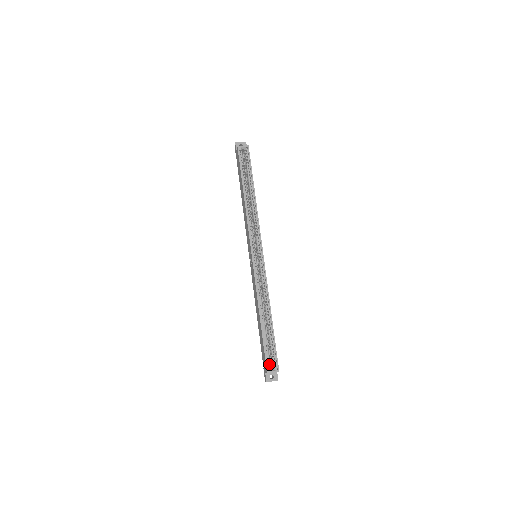
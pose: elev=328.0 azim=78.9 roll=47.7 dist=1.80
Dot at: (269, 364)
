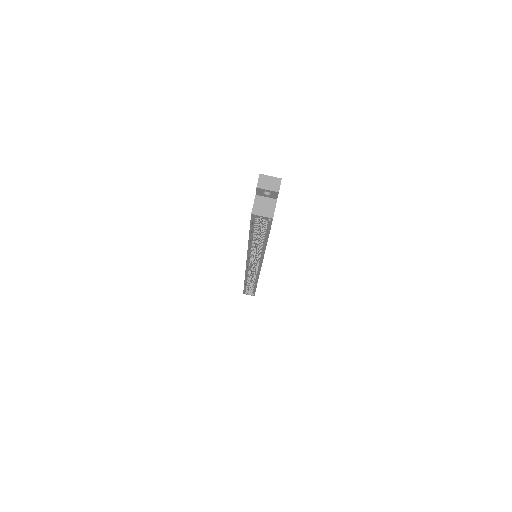
Dot at: (247, 292)
